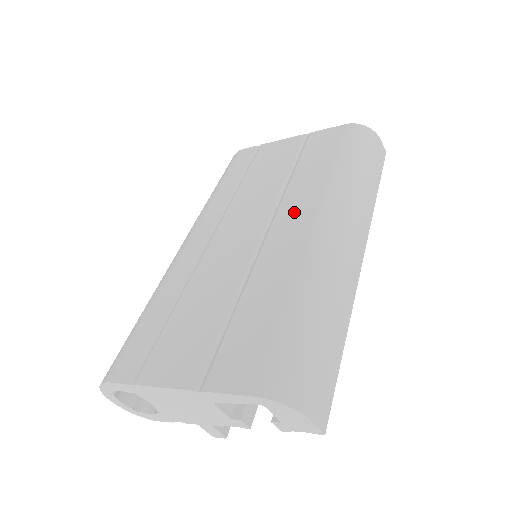
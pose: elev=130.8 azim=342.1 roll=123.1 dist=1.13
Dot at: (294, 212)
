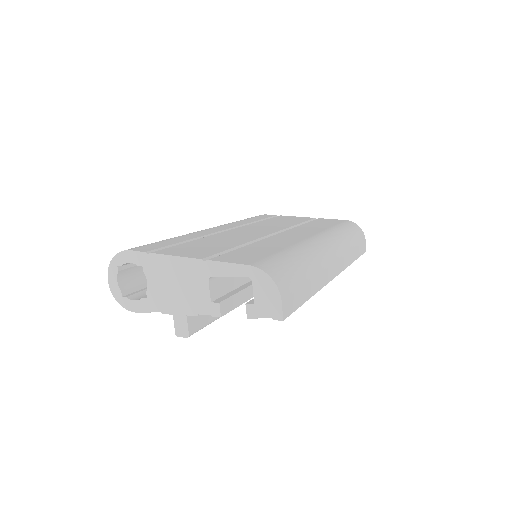
Dot at: (299, 232)
